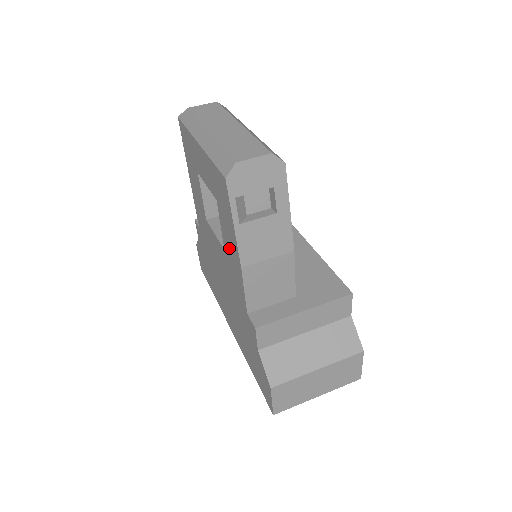
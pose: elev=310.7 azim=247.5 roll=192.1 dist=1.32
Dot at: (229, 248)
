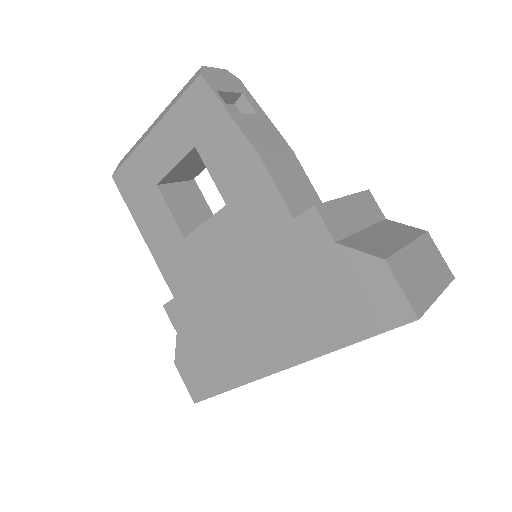
Dot at: (232, 175)
